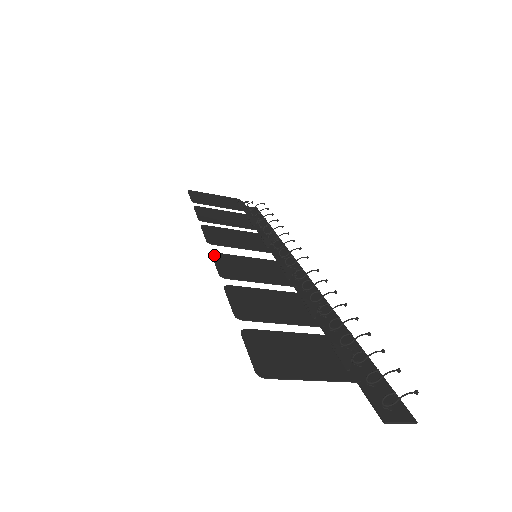
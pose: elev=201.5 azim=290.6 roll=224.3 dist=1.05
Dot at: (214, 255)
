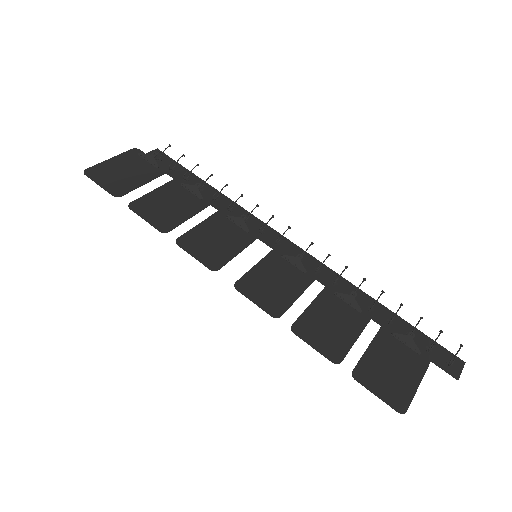
Dot at: (239, 289)
